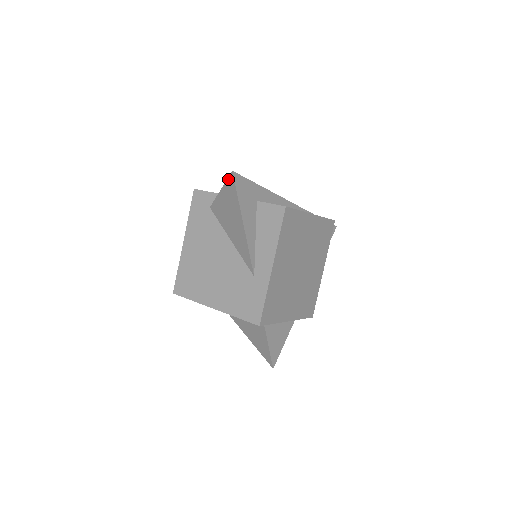
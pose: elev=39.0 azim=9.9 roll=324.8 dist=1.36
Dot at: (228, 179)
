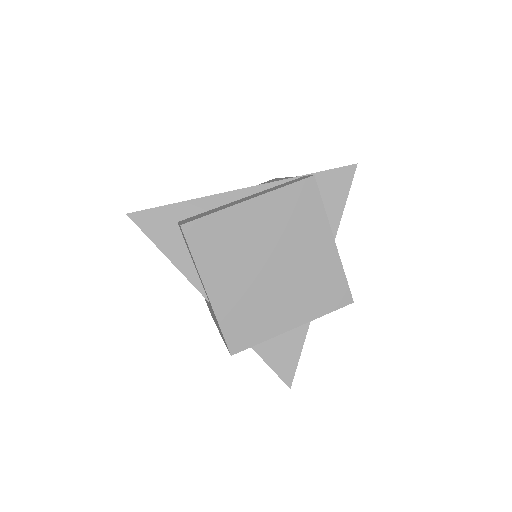
Dot at: occluded
